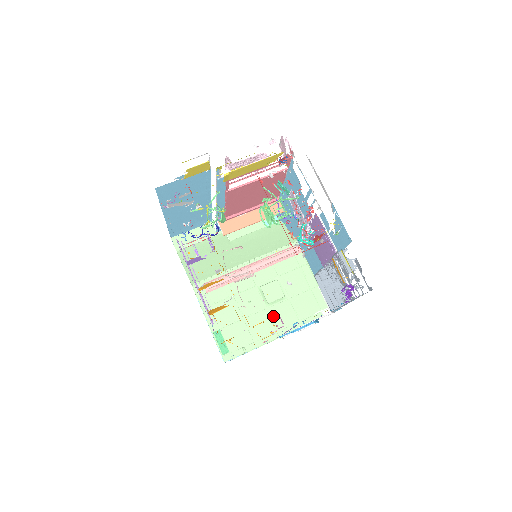
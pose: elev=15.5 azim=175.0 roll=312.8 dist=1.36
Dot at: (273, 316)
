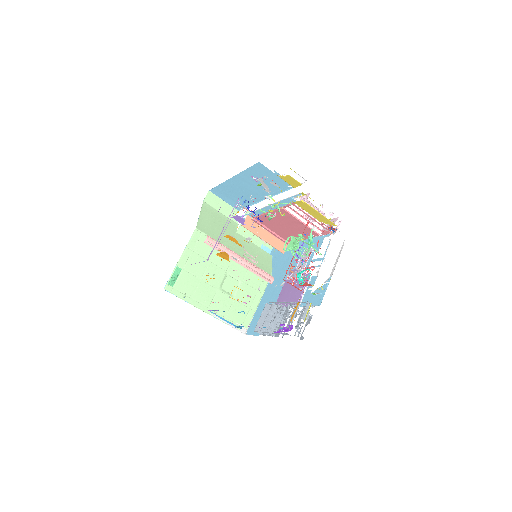
Dot at: (216, 297)
